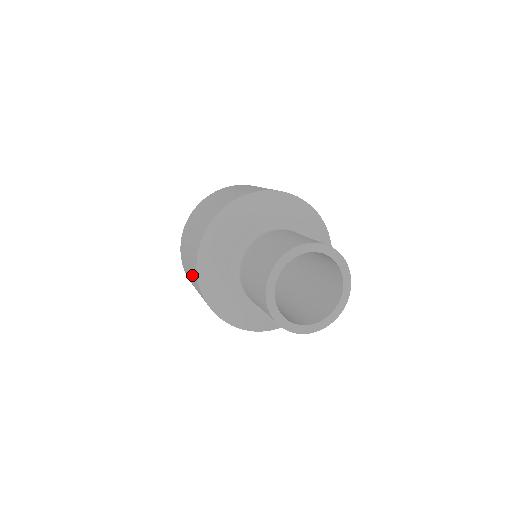
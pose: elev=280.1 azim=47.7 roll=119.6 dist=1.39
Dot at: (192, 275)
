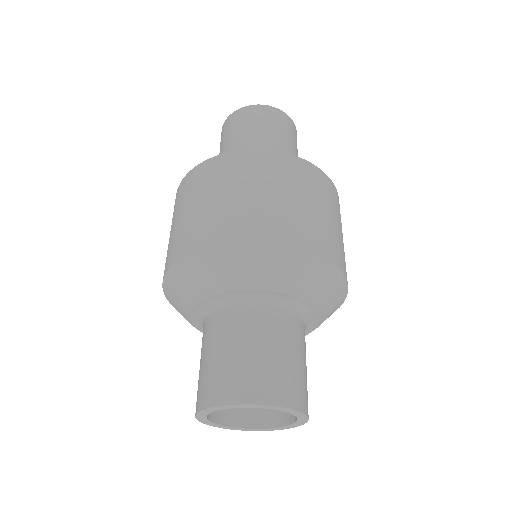
Dot at: (173, 238)
